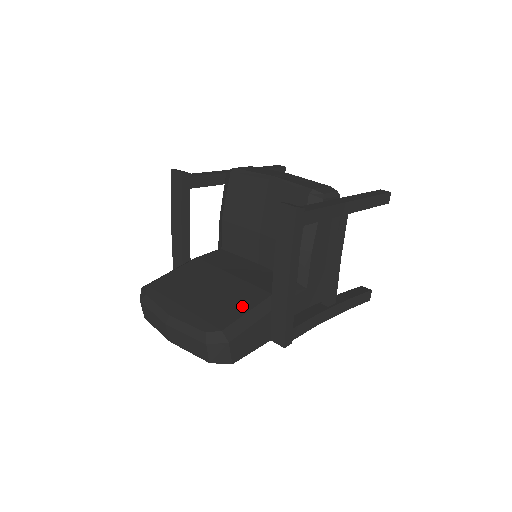
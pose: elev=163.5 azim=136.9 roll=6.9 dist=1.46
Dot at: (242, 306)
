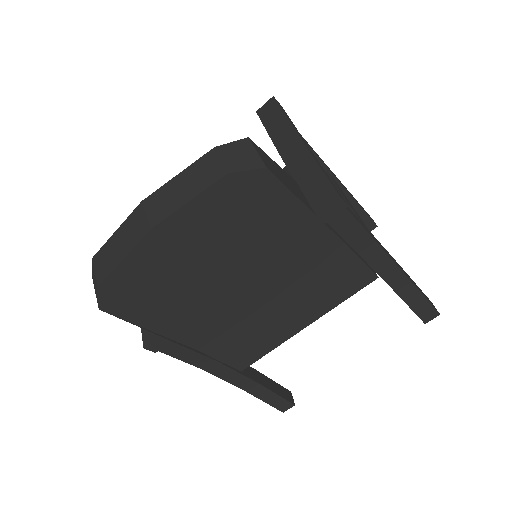
Dot at: occluded
